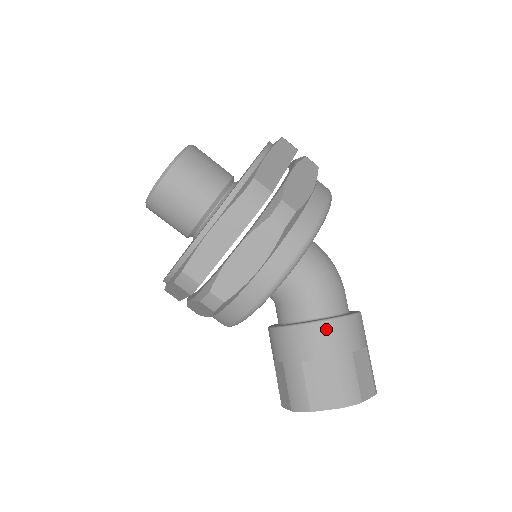
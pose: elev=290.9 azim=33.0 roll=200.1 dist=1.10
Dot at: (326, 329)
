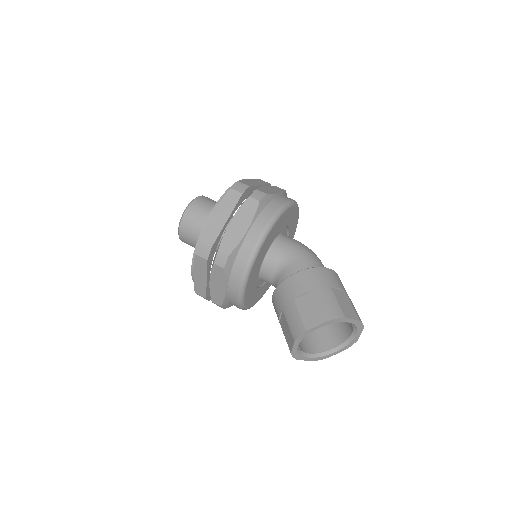
Dot at: (307, 274)
